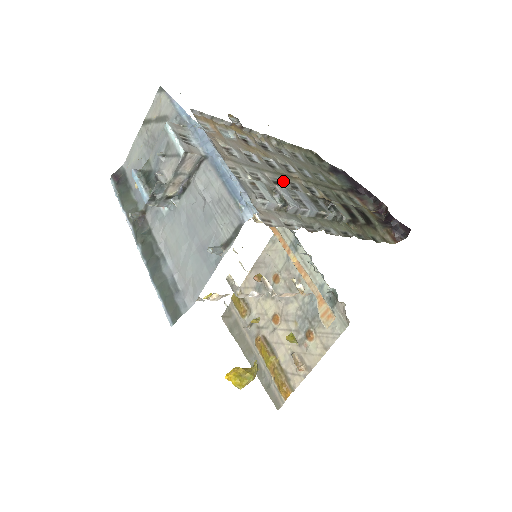
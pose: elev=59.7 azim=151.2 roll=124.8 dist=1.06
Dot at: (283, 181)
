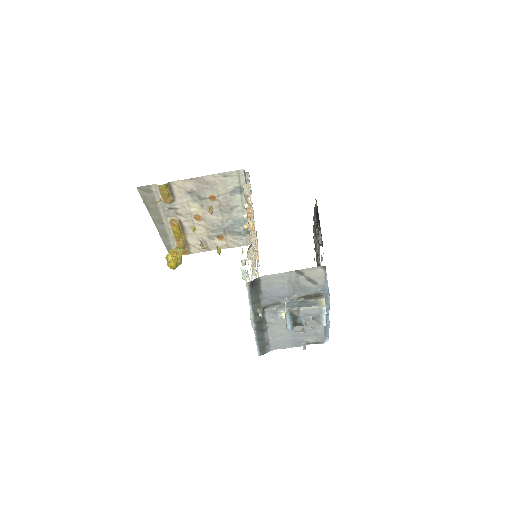
Dot at: occluded
